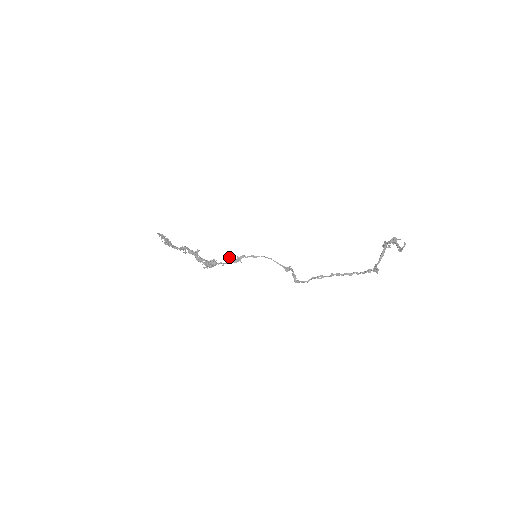
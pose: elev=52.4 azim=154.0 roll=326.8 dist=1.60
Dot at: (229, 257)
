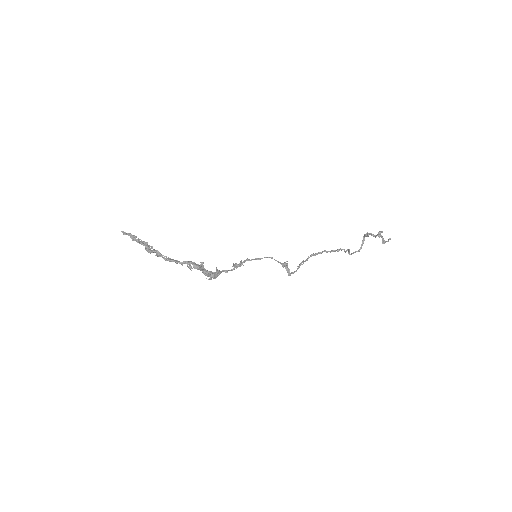
Dot at: (233, 263)
